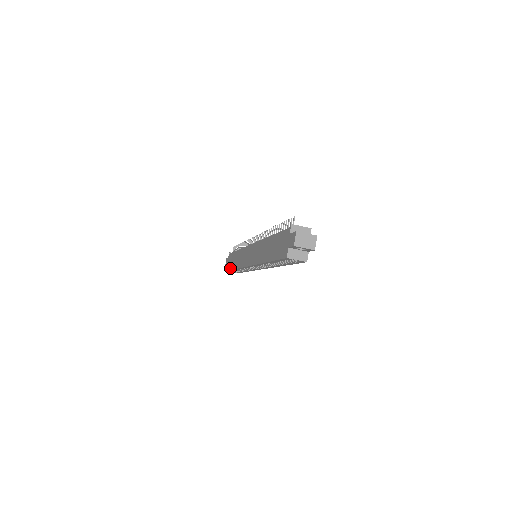
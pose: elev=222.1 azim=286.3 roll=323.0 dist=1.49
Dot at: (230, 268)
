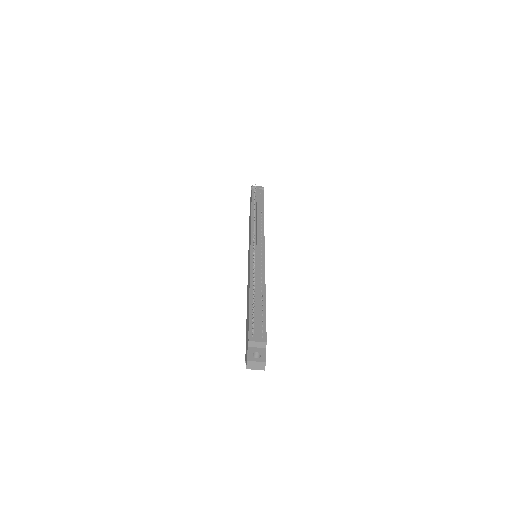
Dot at: occluded
